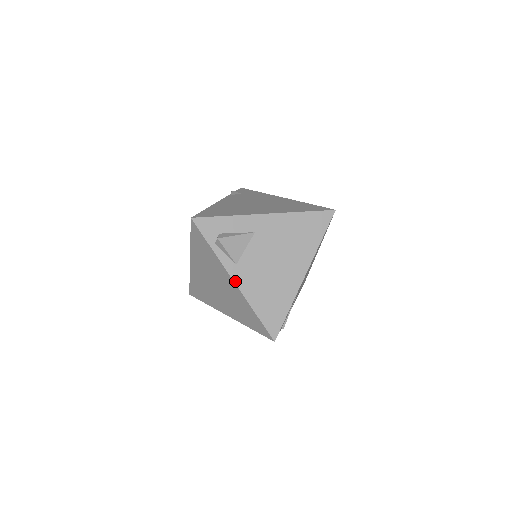
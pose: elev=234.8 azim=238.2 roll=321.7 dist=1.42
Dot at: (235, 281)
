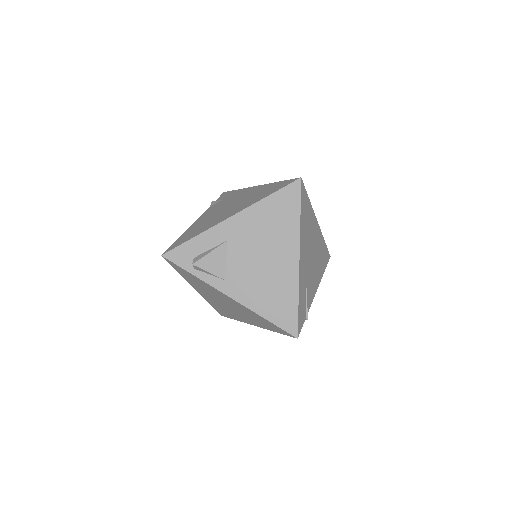
Dot at: (230, 296)
